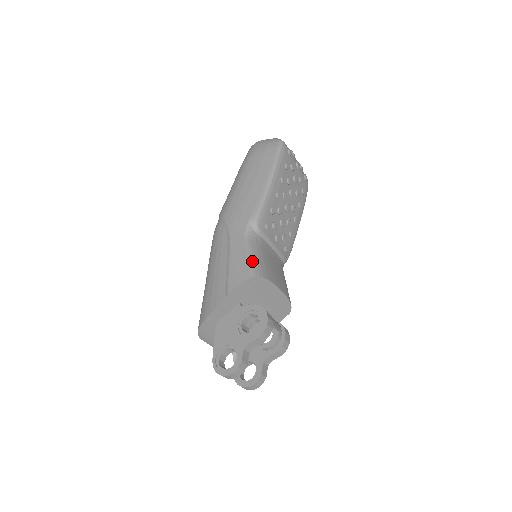
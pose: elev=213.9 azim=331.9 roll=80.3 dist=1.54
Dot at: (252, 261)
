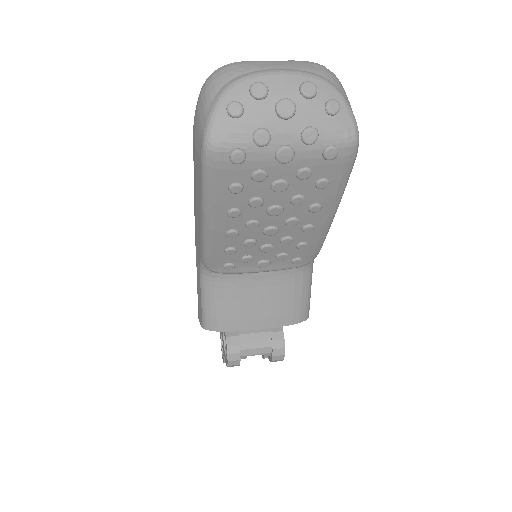
Dot at: (205, 311)
